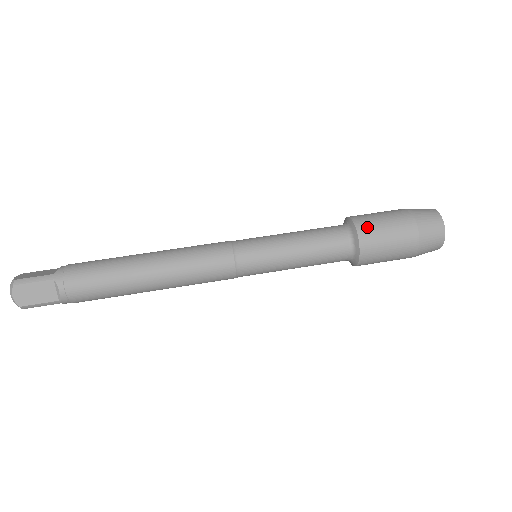
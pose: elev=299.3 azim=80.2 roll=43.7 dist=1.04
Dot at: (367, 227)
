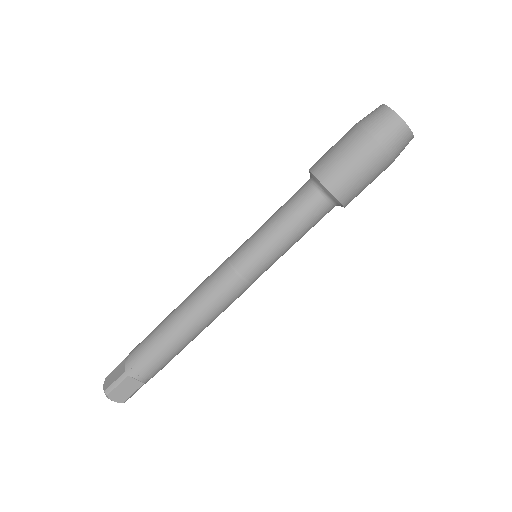
Dot at: (331, 176)
